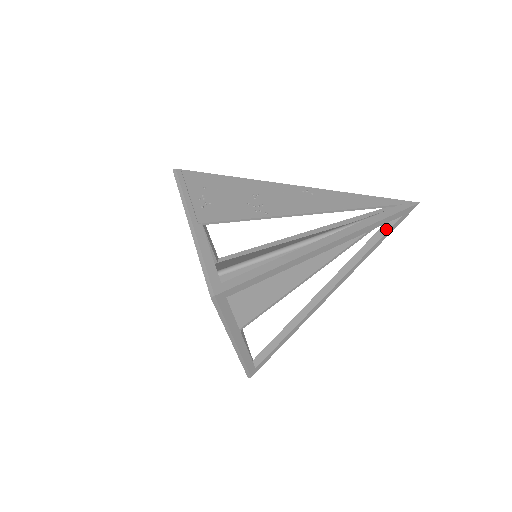
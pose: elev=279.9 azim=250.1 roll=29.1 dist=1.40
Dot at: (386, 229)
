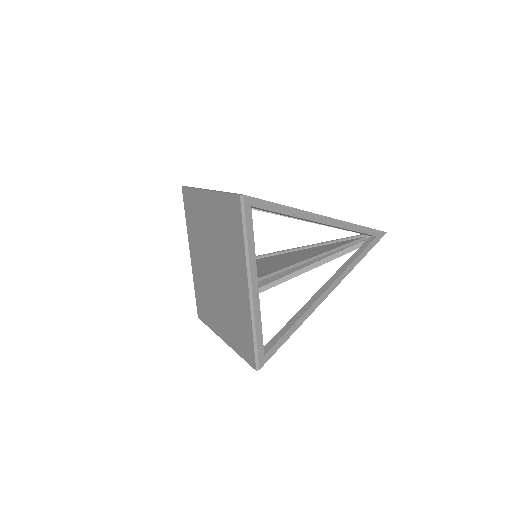
Dot at: (366, 245)
